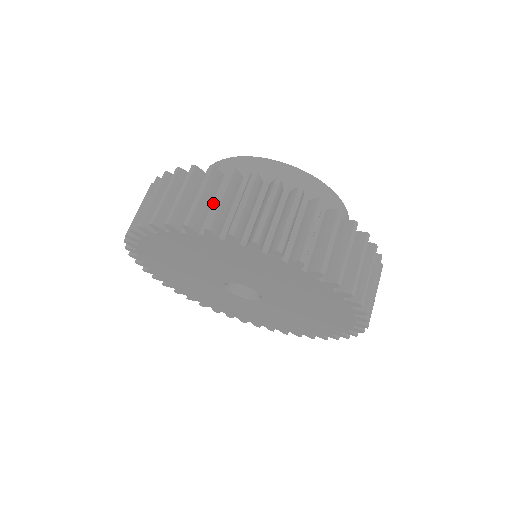
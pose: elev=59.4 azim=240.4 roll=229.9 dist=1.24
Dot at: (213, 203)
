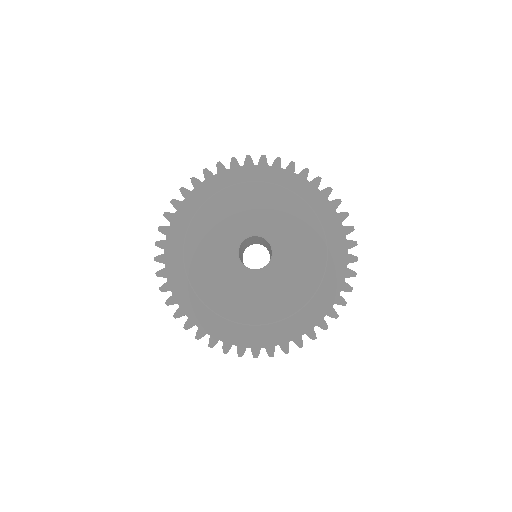
Dot at: occluded
